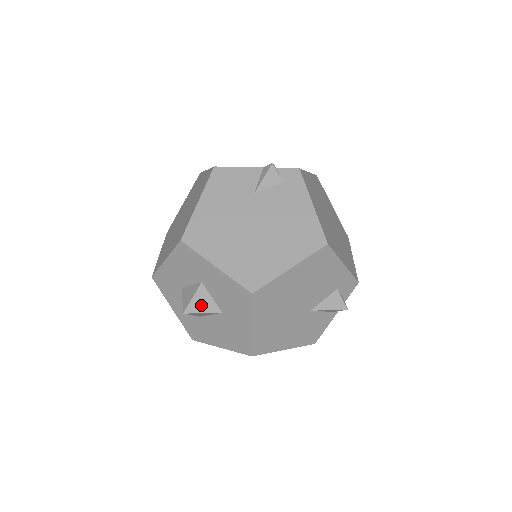
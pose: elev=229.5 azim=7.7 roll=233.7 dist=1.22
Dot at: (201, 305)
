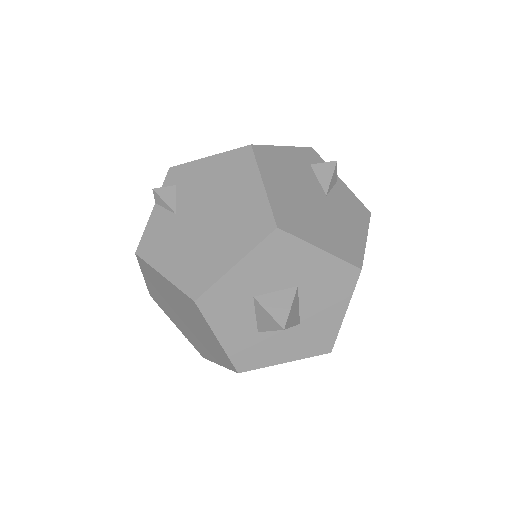
Dot at: (281, 306)
